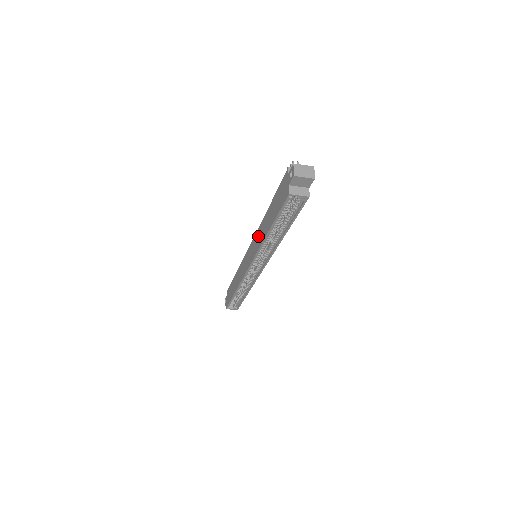
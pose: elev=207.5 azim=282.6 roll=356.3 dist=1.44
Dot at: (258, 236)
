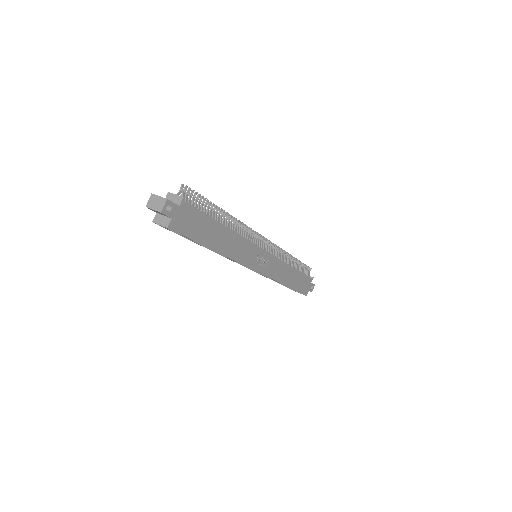
Dot at: occluded
